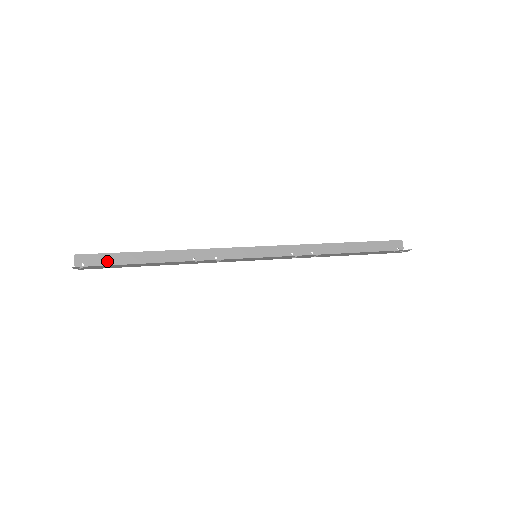
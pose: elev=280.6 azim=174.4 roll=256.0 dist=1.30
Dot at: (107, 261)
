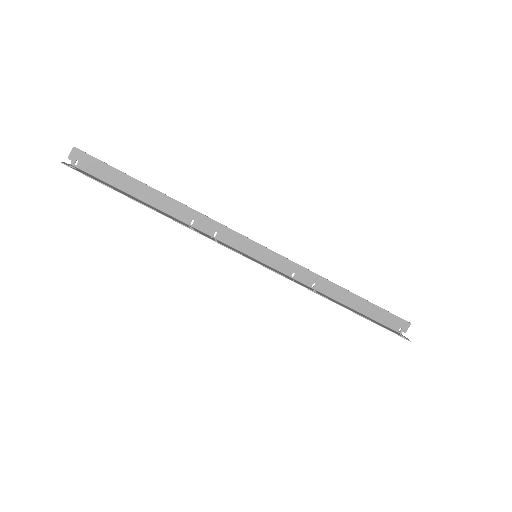
Dot at: (104, 173)
